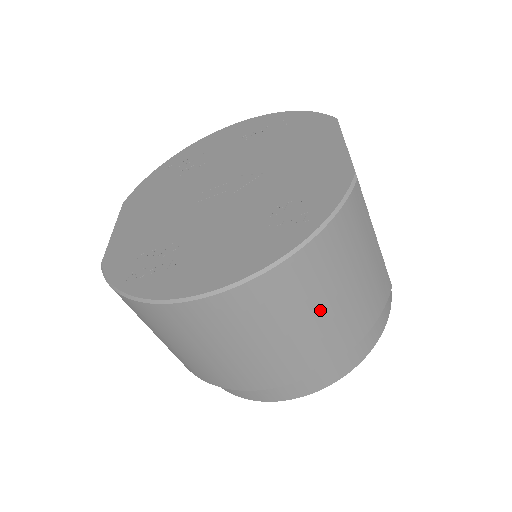
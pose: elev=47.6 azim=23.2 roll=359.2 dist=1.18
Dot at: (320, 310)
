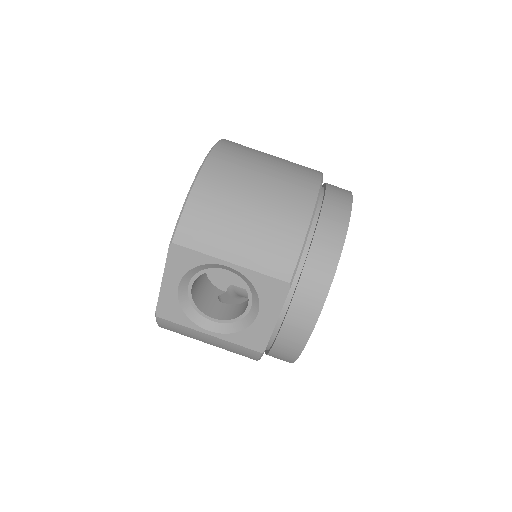
Dot at: occluded
